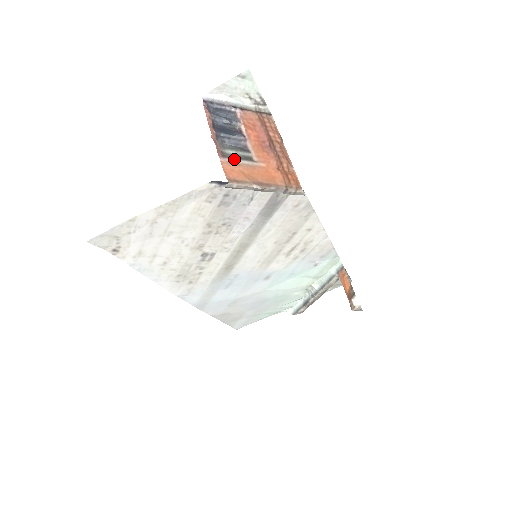
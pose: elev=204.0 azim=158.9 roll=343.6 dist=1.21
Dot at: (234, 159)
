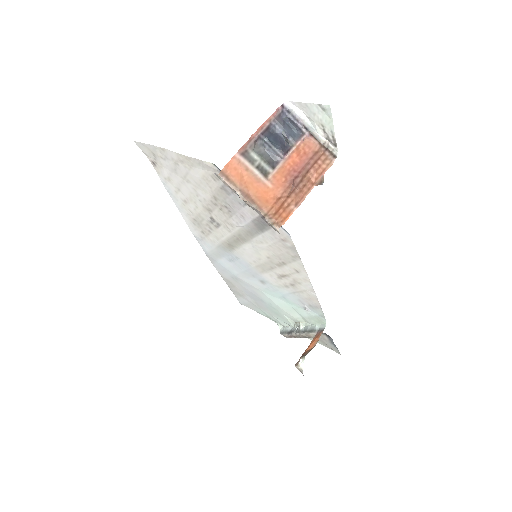
Dot at: (250, 163)
